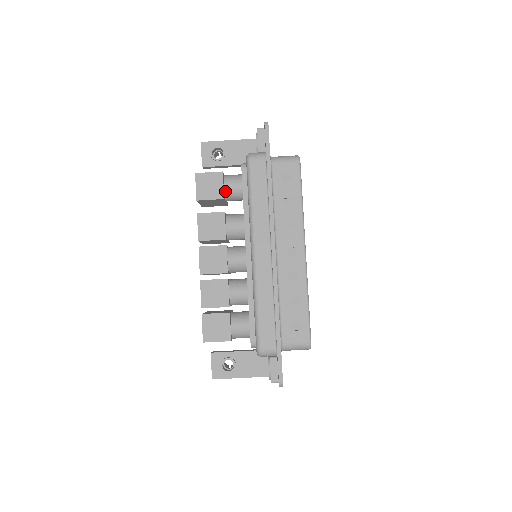
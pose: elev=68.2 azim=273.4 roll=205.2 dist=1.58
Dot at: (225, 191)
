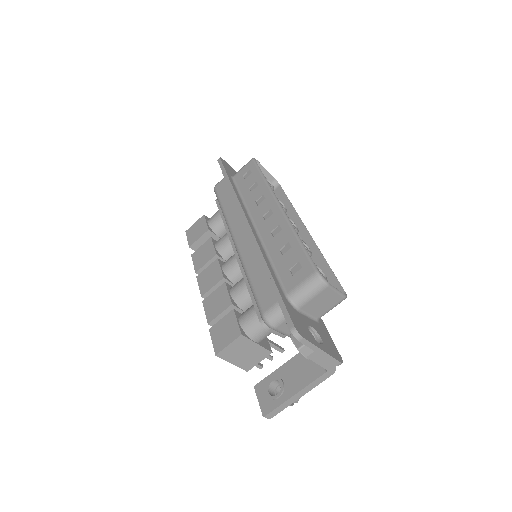
Dot at: (210, 226)
